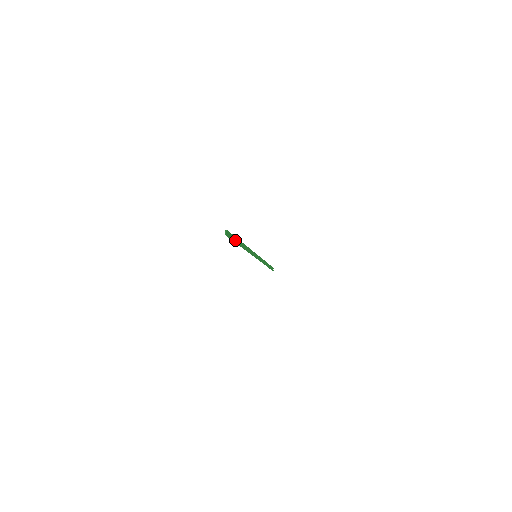
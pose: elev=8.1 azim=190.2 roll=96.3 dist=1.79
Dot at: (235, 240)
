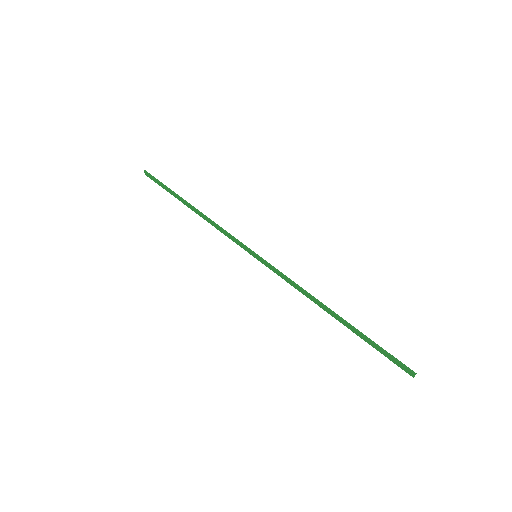
Dot at: (373, 345)
